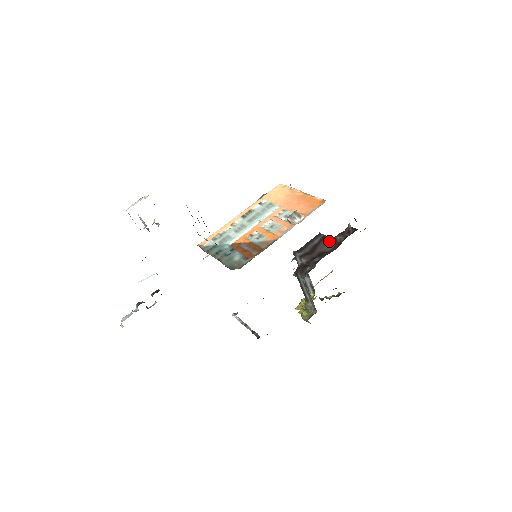
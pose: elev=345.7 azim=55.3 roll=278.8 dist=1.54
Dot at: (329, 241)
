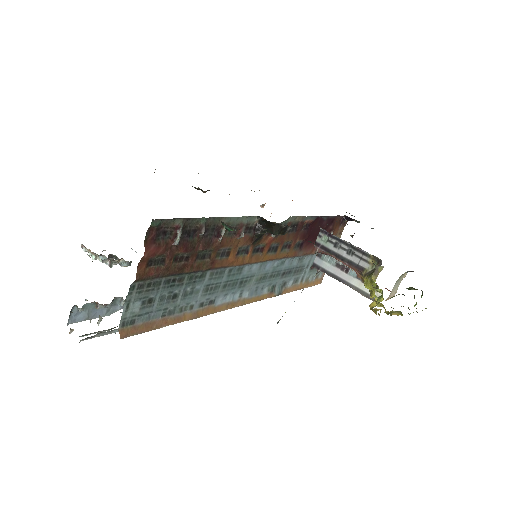
Dot at: occluded
